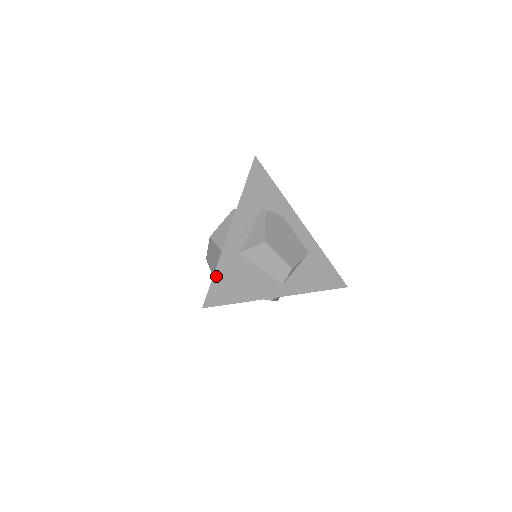
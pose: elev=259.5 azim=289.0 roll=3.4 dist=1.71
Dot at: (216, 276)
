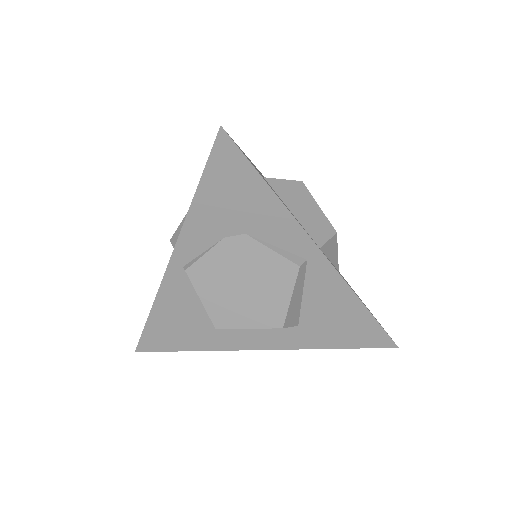
Dot at: (238, 146)
